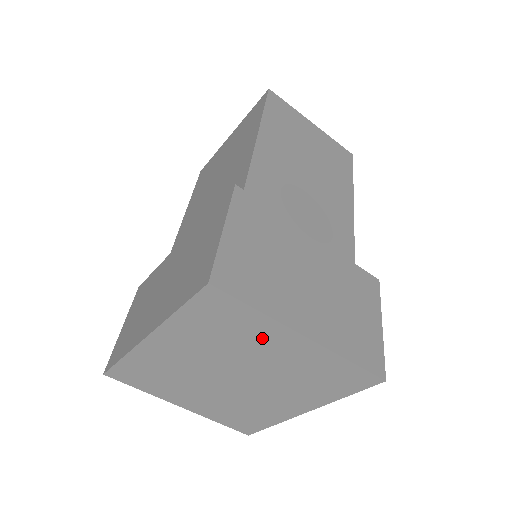
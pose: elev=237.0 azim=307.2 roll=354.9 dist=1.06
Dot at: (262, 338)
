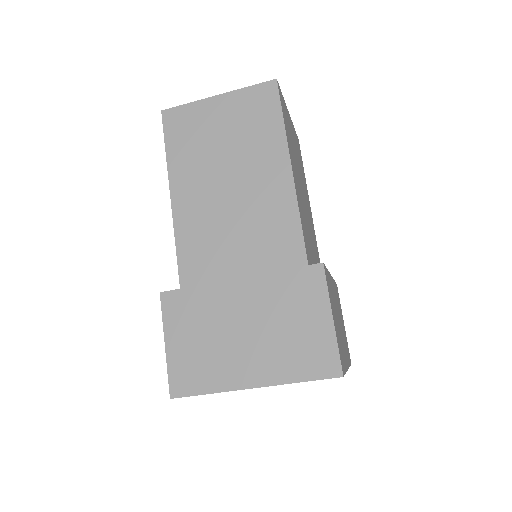
Dot at: occluded
